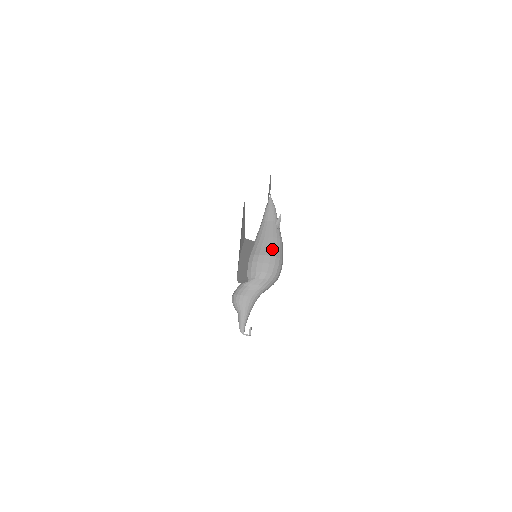
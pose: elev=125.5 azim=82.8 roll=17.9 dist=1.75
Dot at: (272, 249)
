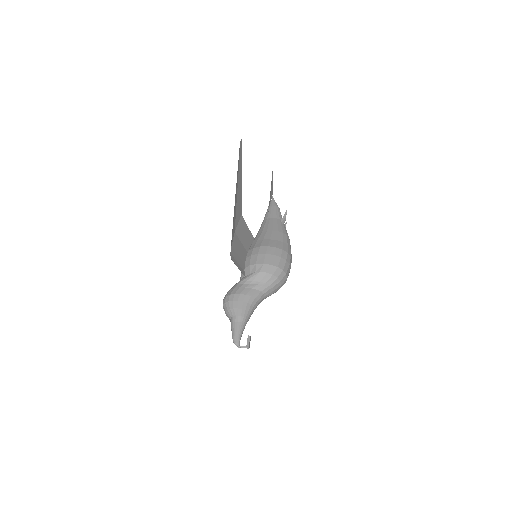
Dot at: (277, 241)
